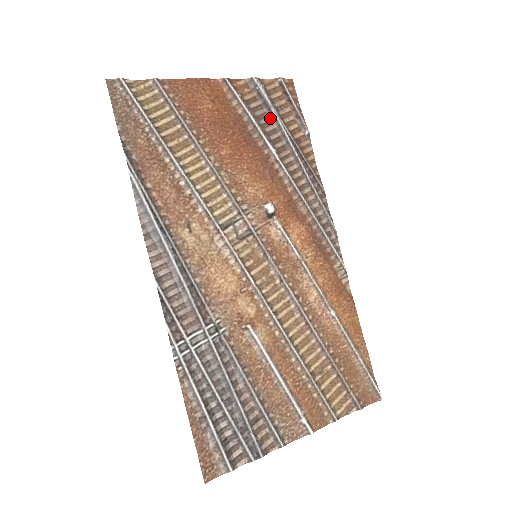
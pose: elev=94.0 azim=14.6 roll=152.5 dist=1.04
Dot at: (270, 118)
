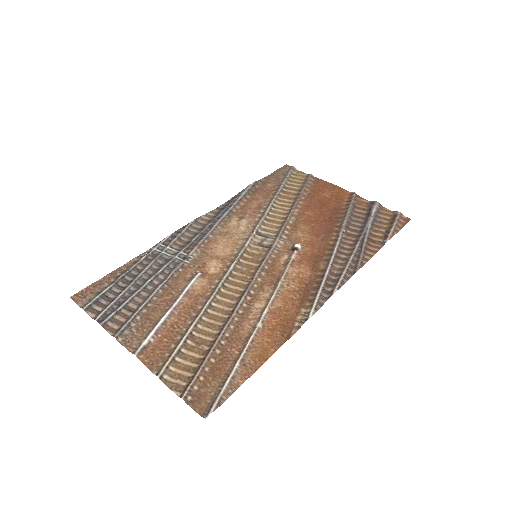
Dot at: (364, 221)
